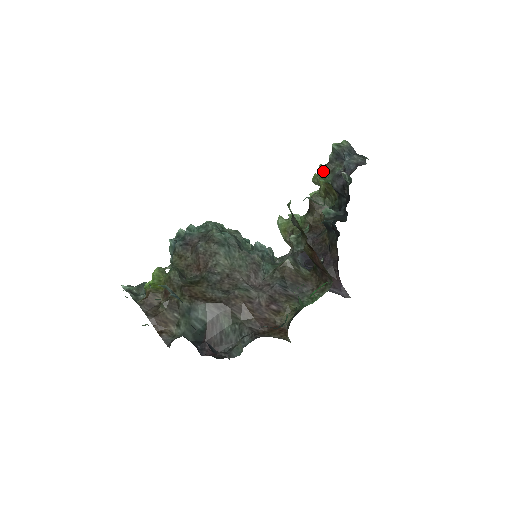
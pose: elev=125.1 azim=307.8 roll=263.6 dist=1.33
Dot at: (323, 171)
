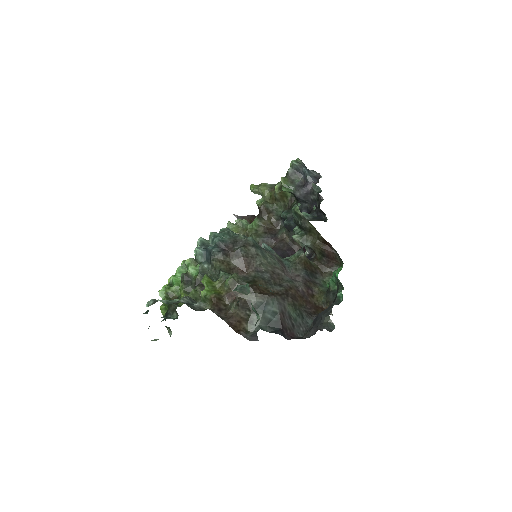
Dot at: (285, 182)
